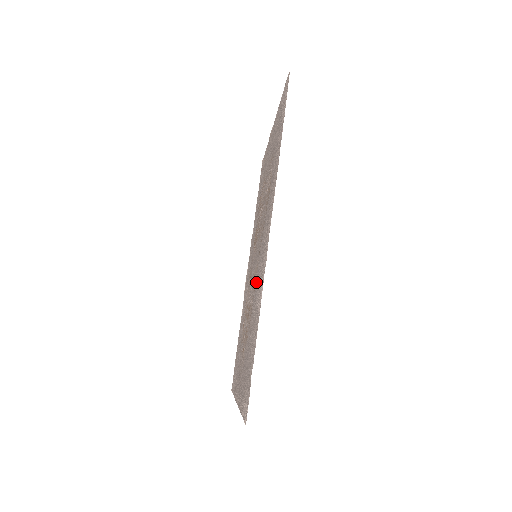
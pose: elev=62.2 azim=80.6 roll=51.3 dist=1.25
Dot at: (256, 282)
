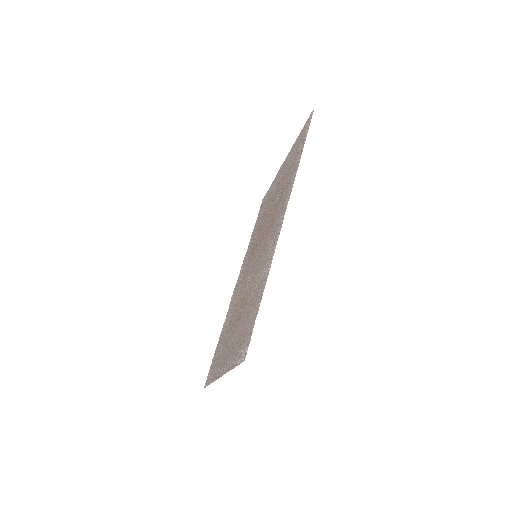
Dot at: (259, 266)
